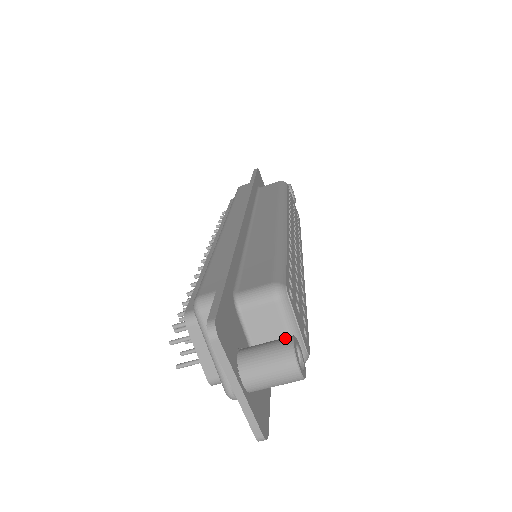
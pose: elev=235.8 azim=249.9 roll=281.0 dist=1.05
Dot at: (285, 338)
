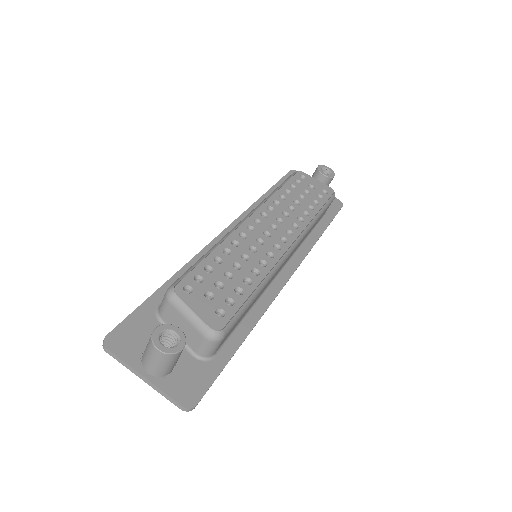
Dot at: (157, 329)
